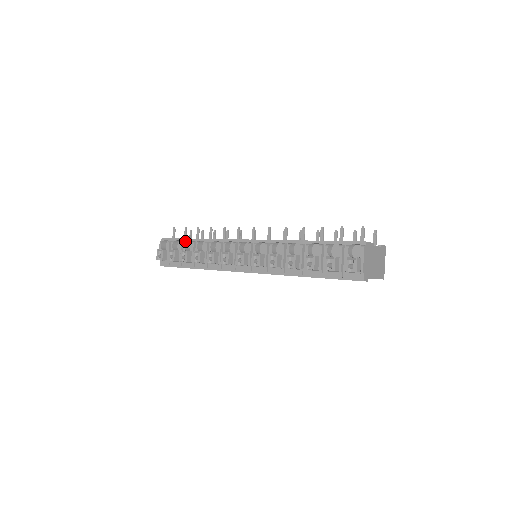
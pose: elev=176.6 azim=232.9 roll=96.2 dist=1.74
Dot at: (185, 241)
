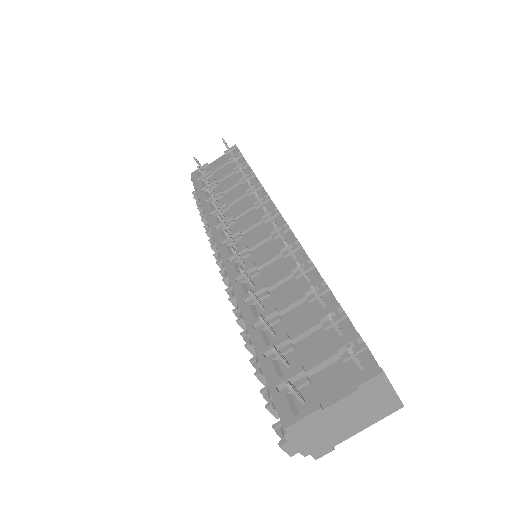
Dot at: (198, 199)
